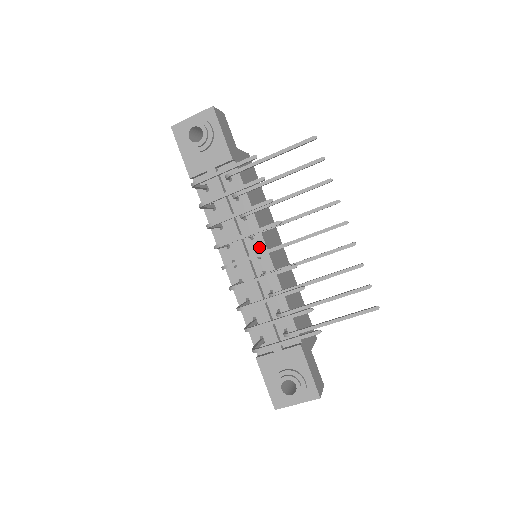
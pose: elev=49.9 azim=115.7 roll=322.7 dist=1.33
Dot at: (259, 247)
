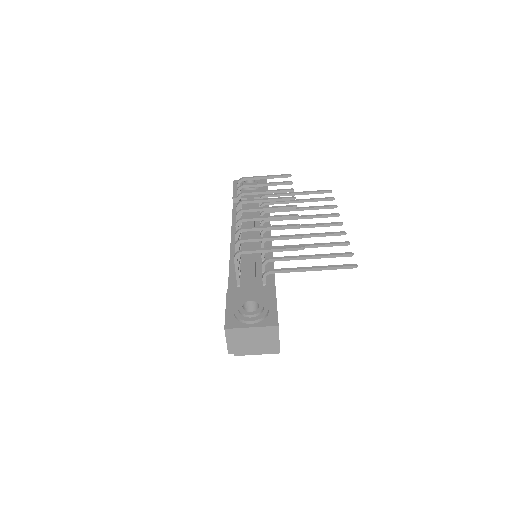
Dot at: (265, 236)
